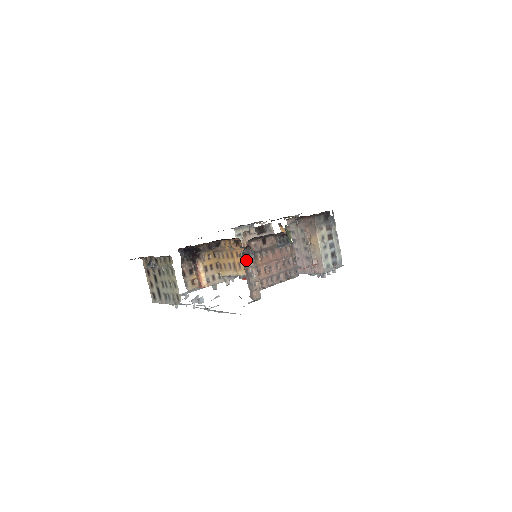
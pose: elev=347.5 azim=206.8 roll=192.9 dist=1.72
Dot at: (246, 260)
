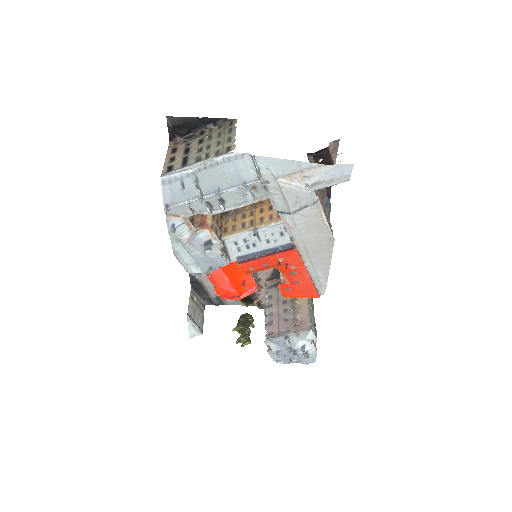
Dot at: occluded
